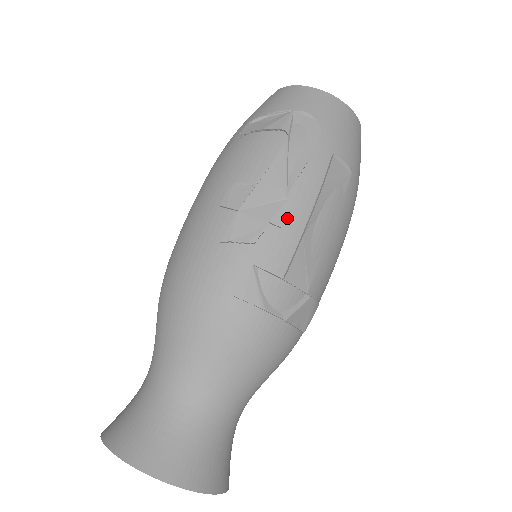
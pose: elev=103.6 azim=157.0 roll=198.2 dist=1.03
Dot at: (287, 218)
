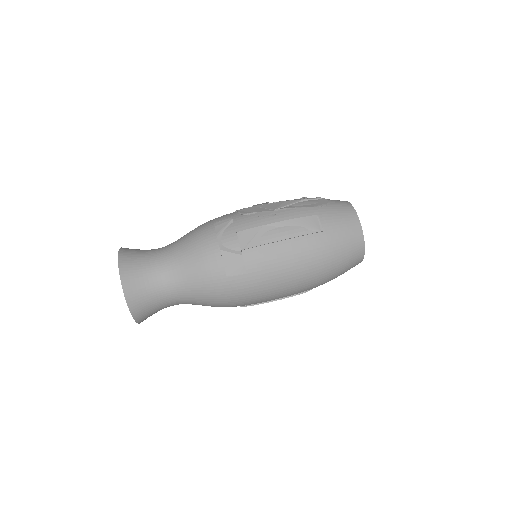
Dot at: (265, 215)
